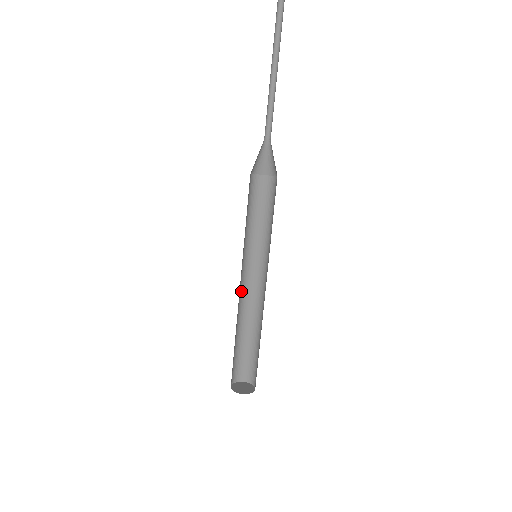
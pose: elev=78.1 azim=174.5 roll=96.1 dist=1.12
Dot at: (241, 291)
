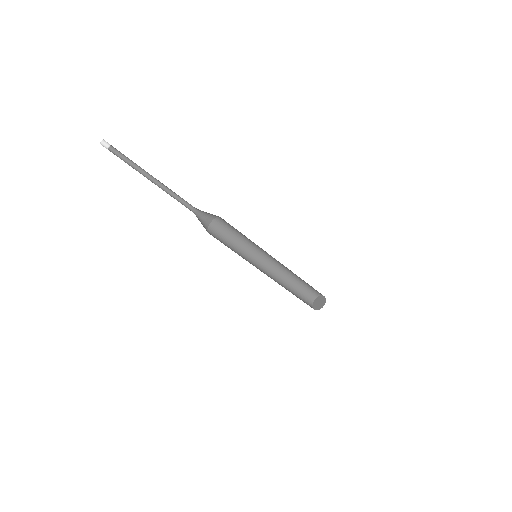
Dot at: (269, 269)
